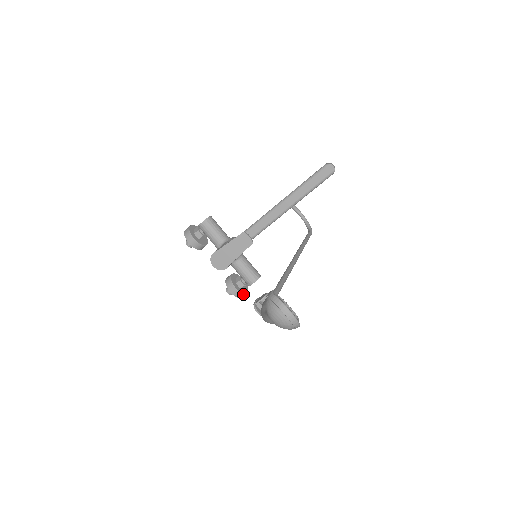
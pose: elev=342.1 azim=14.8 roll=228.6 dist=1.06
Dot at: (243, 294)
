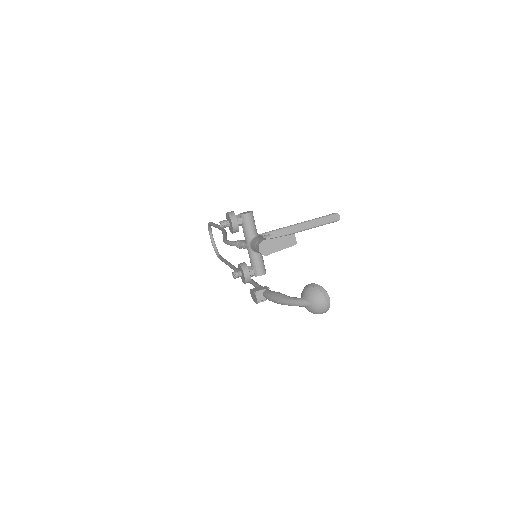
Dot at: (250, 281)
